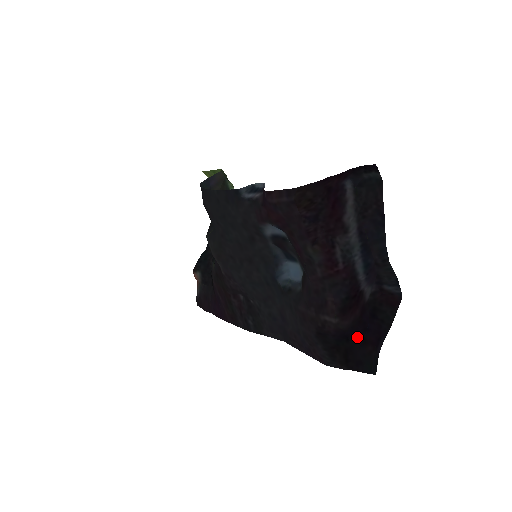
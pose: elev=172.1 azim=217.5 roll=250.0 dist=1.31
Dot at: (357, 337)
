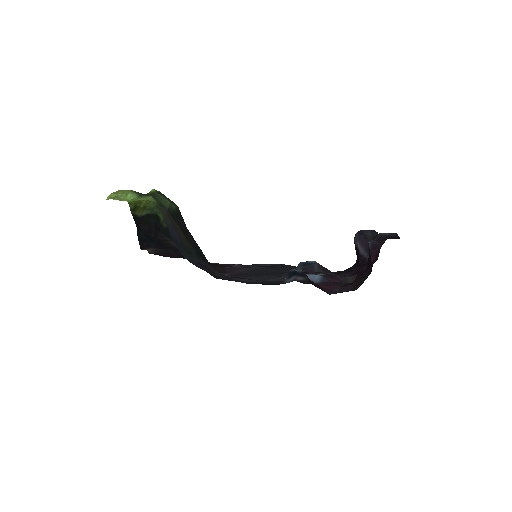
Dot at: (354, 264)
